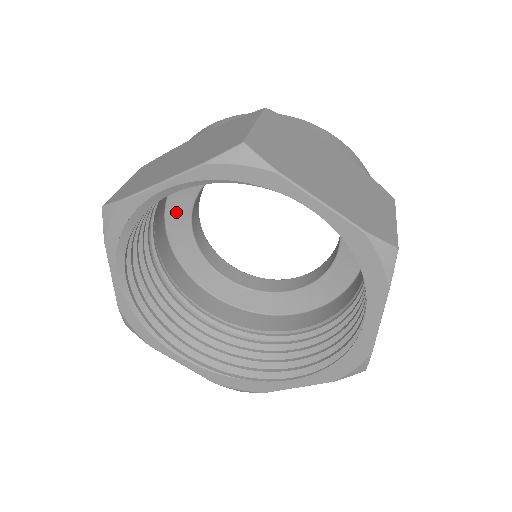
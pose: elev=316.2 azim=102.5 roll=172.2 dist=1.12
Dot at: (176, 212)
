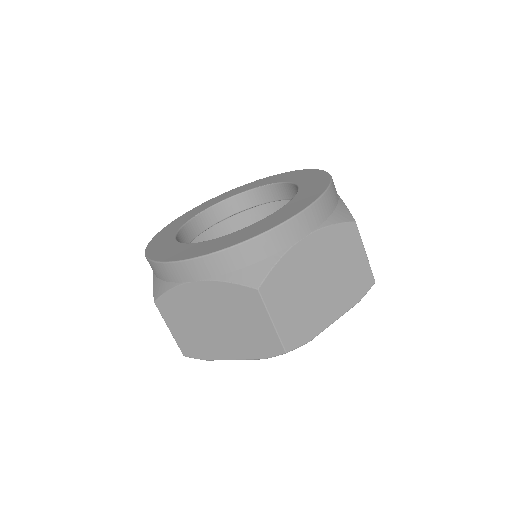
Dot at: occluded
